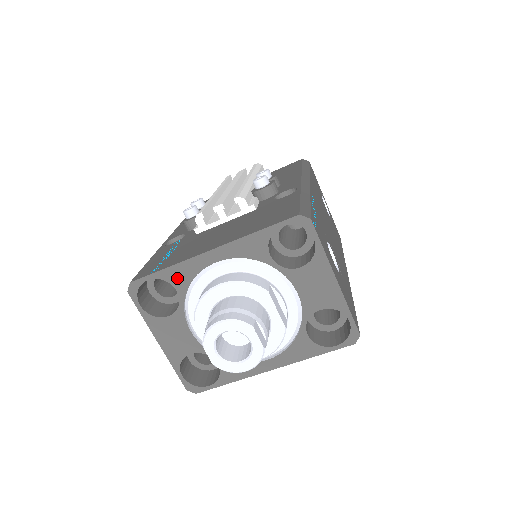
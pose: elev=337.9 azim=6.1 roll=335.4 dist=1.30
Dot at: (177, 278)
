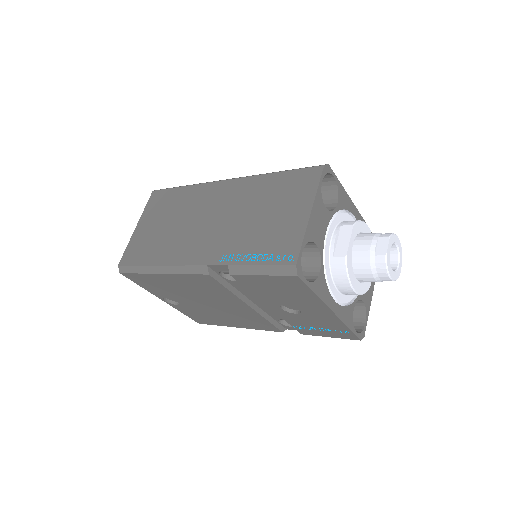
Dot at: (342, 198)
